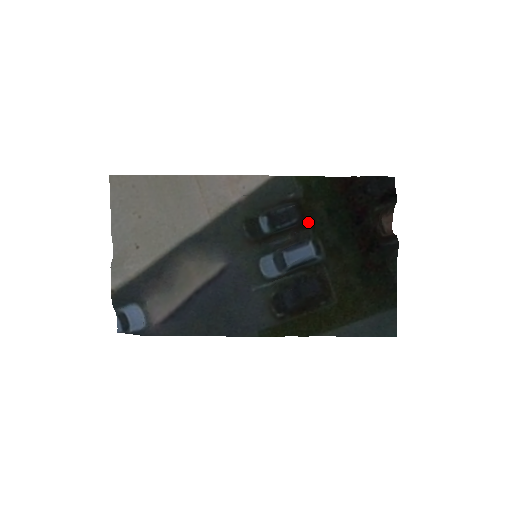
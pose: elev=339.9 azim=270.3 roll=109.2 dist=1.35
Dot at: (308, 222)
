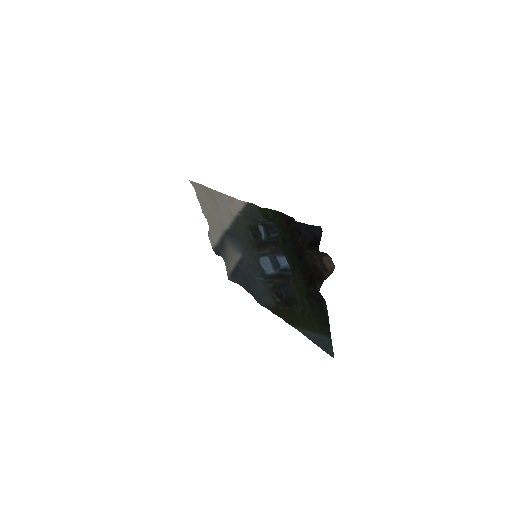
Dot at: (277, 242)
